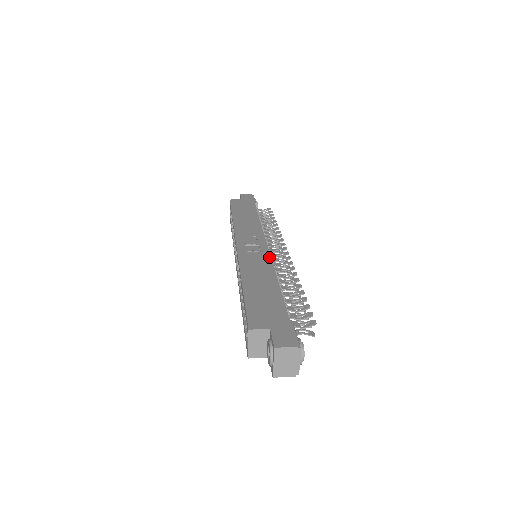
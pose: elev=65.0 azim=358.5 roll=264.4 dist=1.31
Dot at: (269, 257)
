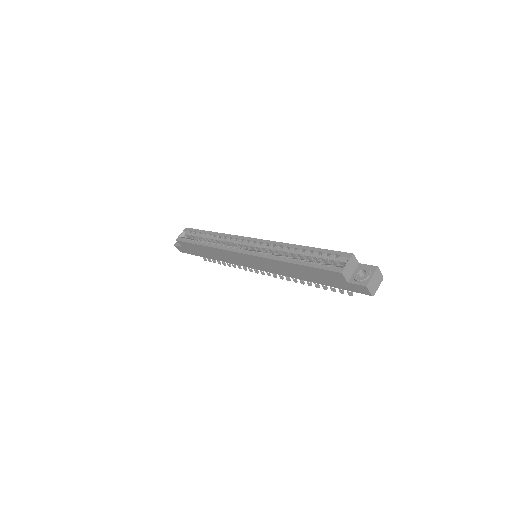
Dot at: occluded
